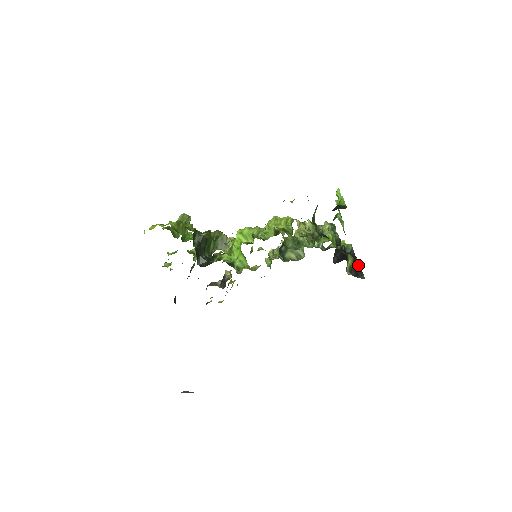
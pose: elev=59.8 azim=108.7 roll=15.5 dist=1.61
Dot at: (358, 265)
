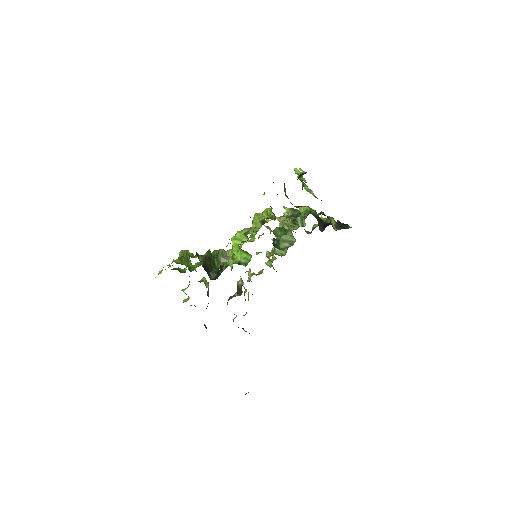
Dot at: (341, 223)
